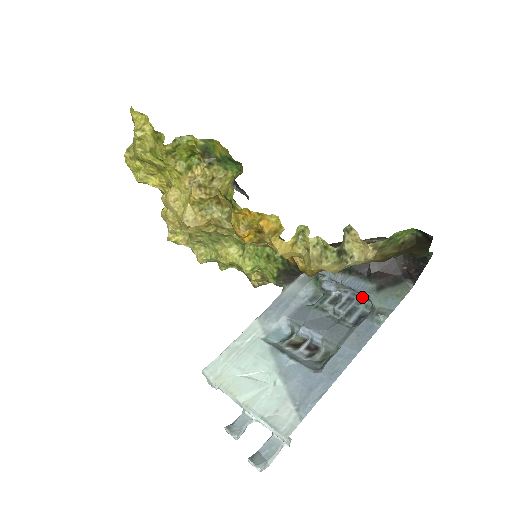
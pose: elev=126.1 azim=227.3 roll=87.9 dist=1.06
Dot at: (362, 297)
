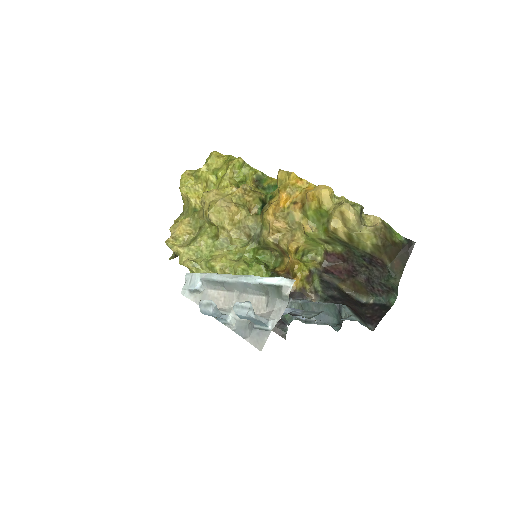
Dot at: occluded
